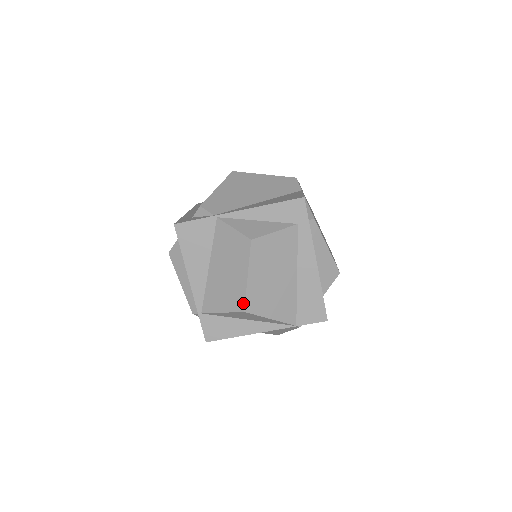
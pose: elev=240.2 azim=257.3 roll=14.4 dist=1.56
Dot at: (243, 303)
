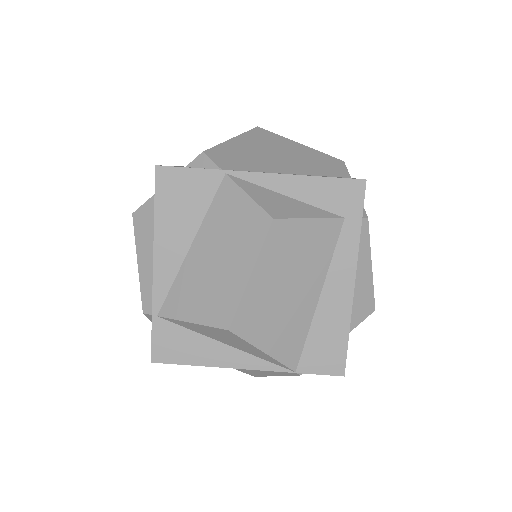
Dot at: (231, 316)
